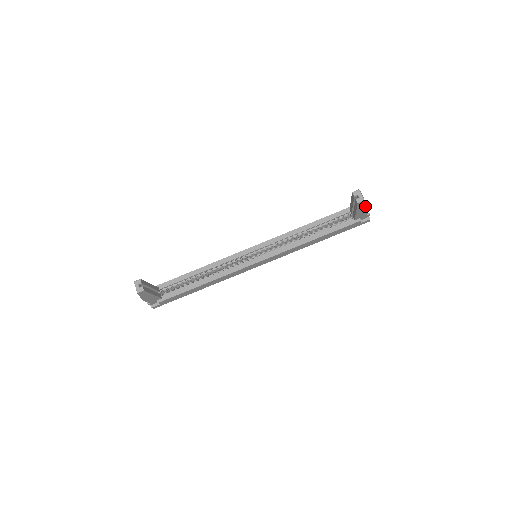
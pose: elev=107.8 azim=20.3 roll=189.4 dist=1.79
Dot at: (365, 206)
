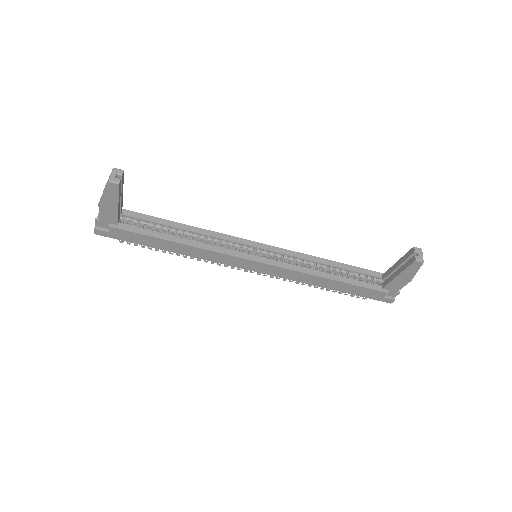
Dot at: (413, 273)
